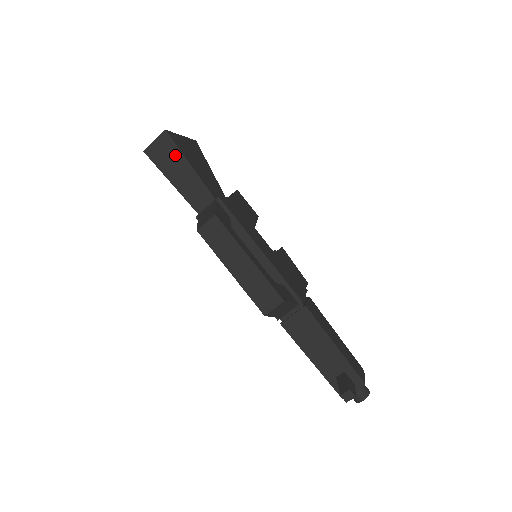
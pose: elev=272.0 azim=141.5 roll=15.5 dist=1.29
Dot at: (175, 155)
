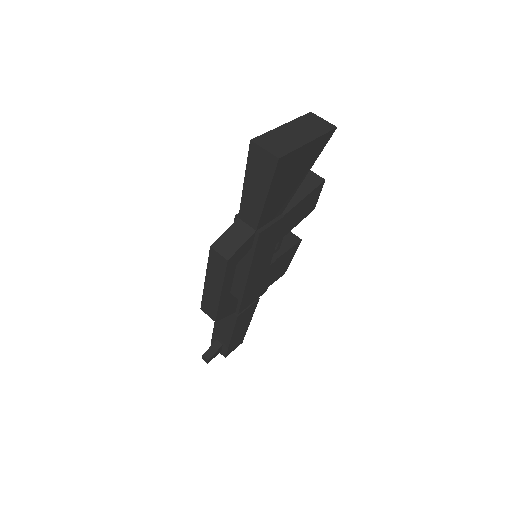
Dot at: (265, 178)
